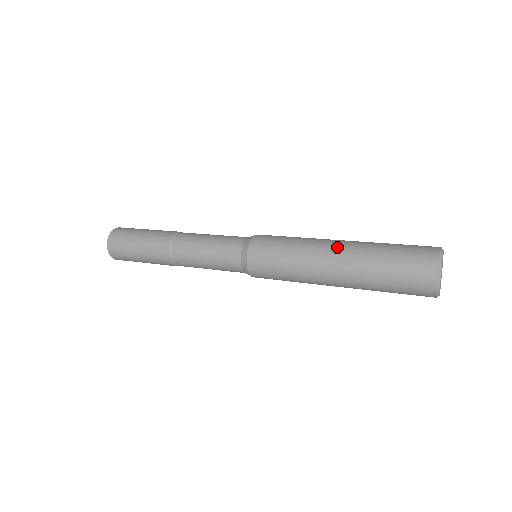
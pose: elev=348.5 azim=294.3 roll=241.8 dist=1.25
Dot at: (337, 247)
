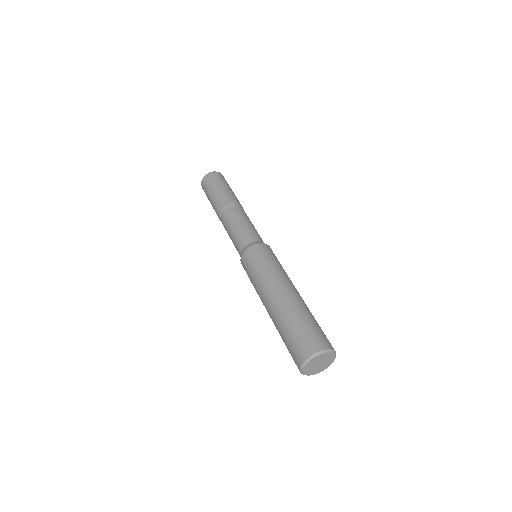
Dot at: (272, 299)
